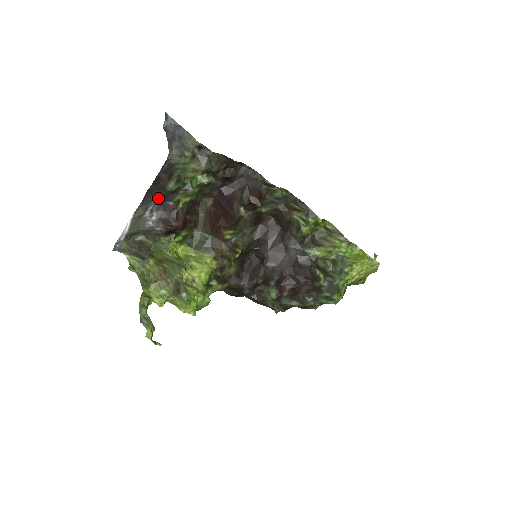
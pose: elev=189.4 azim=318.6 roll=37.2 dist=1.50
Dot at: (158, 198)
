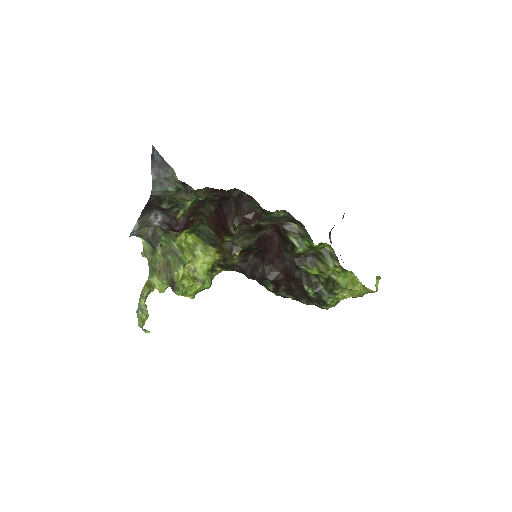
Dot at: (158, 209)
